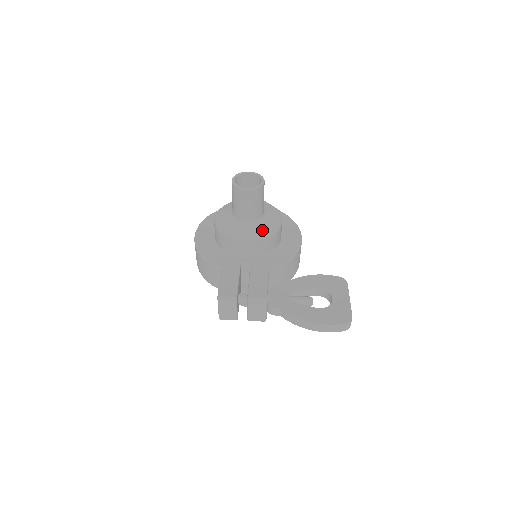
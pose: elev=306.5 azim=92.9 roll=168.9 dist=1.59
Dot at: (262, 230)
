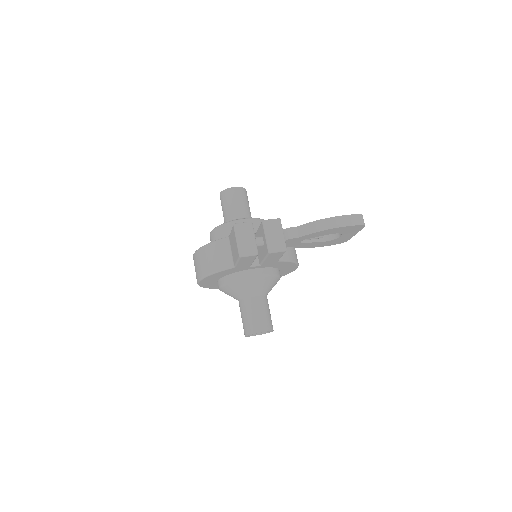
Dot at: occluded
